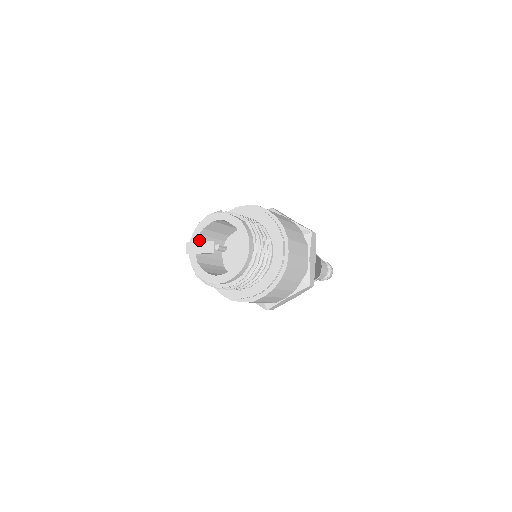
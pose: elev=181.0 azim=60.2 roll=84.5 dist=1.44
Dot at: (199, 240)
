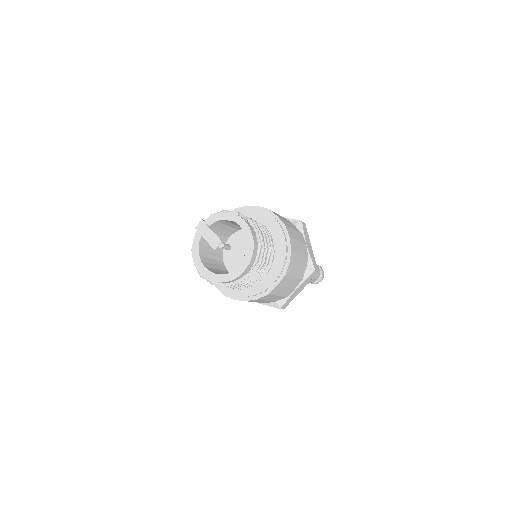
Dot at: (214, 224)
